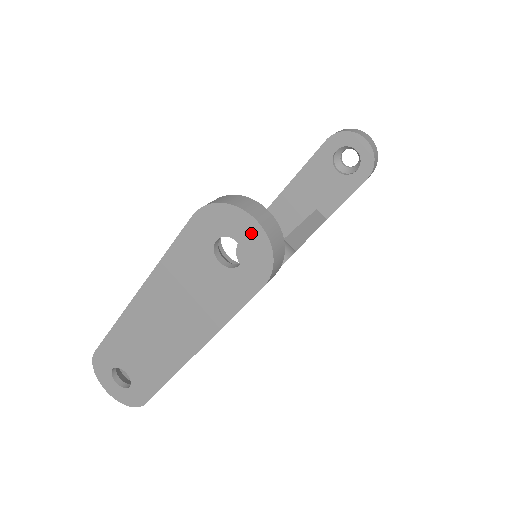
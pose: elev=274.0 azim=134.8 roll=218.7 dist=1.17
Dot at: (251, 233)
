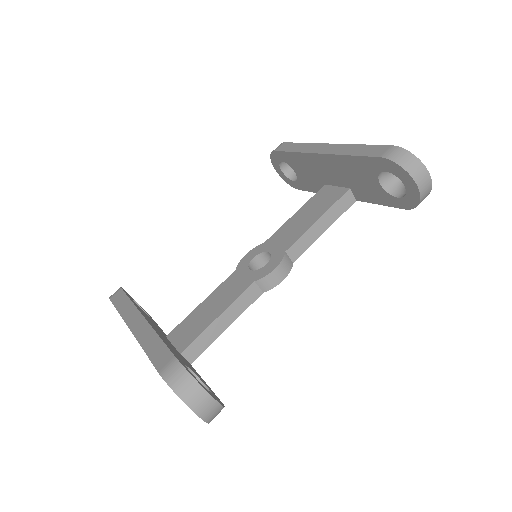
Dot at: occluded
